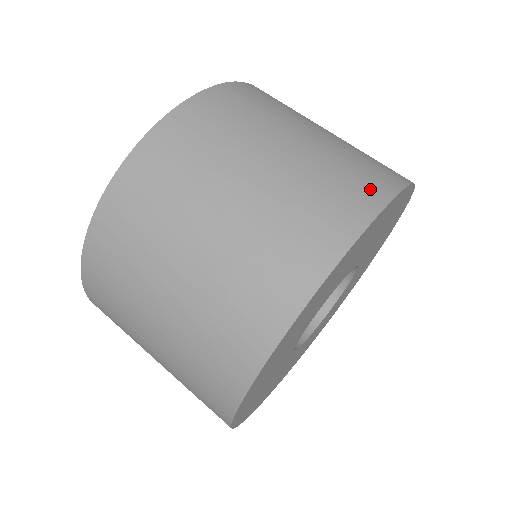
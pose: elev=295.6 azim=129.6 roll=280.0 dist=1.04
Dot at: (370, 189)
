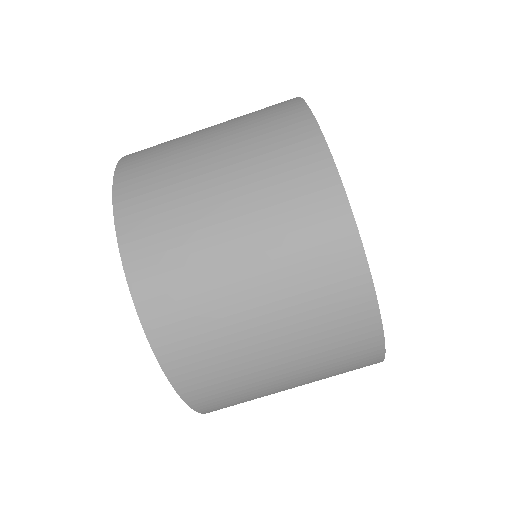
Dot at: (283, 104)
